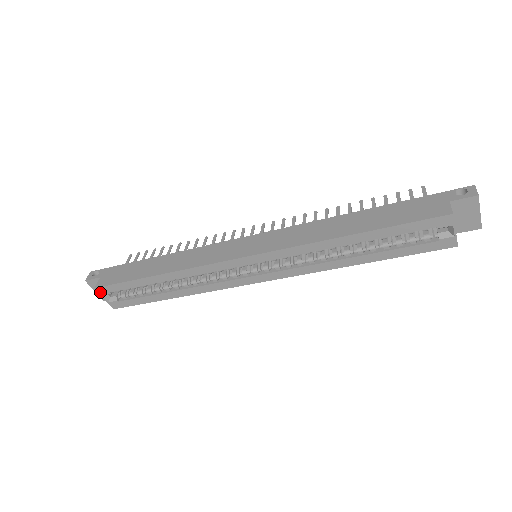
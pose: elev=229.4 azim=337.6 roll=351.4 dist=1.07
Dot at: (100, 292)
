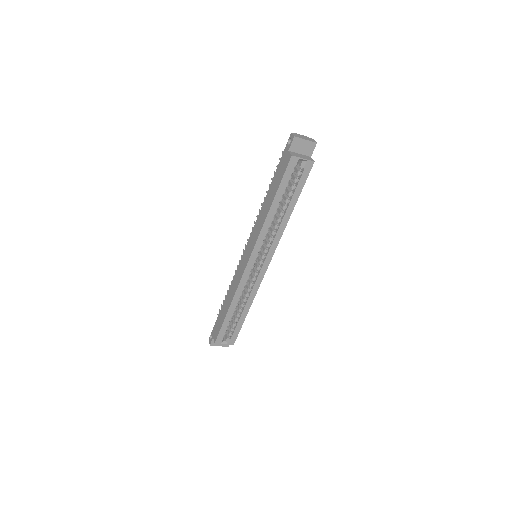
Dot at: (219, 343)
